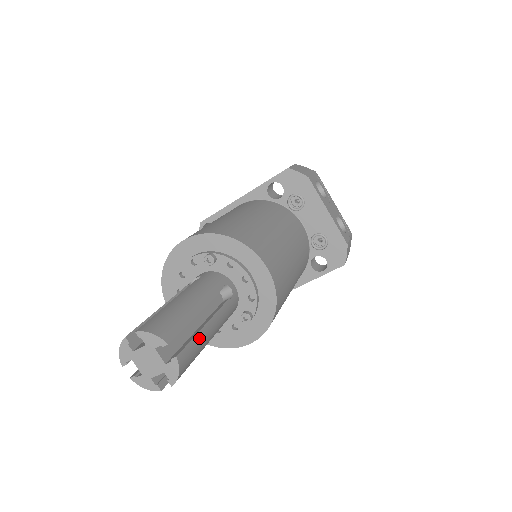
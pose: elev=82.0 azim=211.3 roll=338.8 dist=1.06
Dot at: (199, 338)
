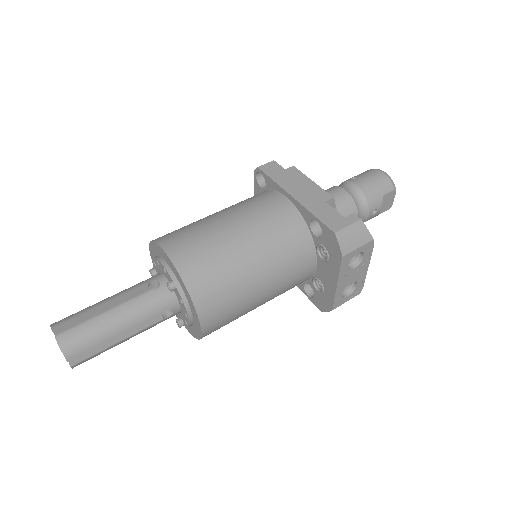
Dot at: (105, 350)
